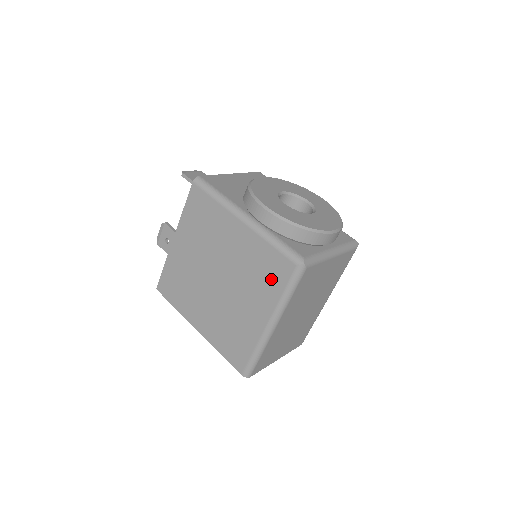
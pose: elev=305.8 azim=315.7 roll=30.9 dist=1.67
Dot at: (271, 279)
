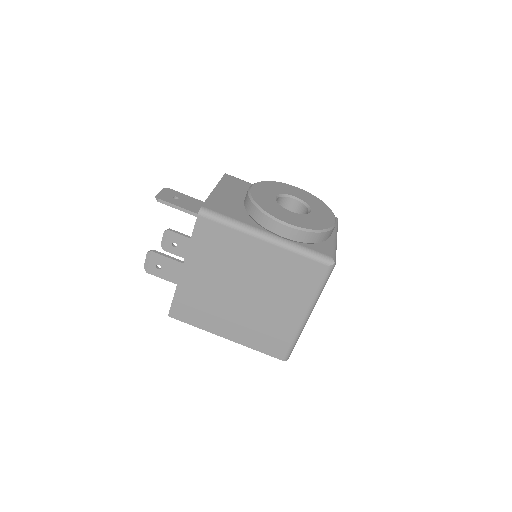
Dot at: (304, 282)
